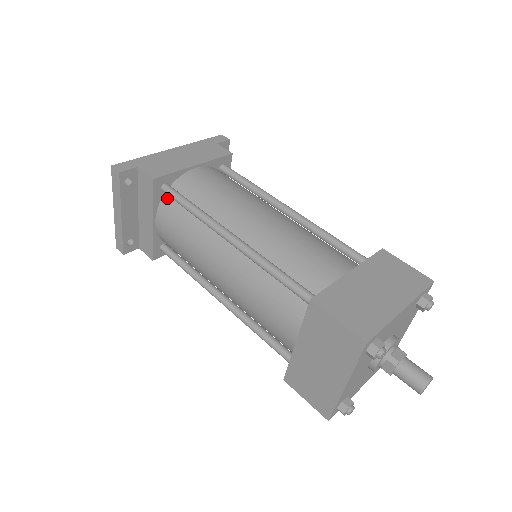
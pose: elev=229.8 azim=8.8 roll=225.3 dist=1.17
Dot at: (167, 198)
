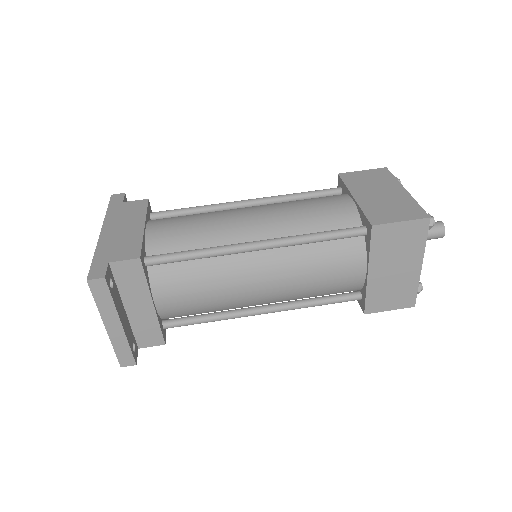
Dot at: (154, 270)
